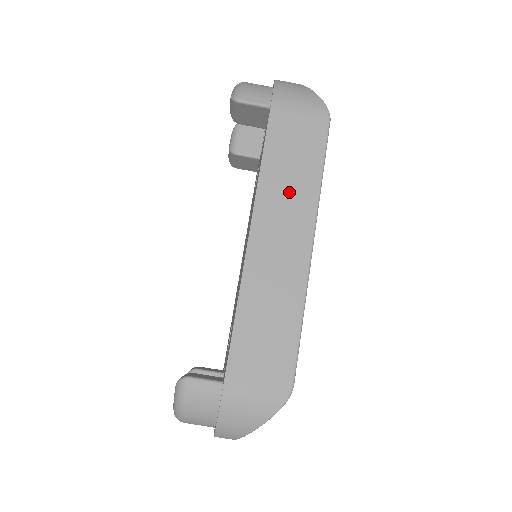
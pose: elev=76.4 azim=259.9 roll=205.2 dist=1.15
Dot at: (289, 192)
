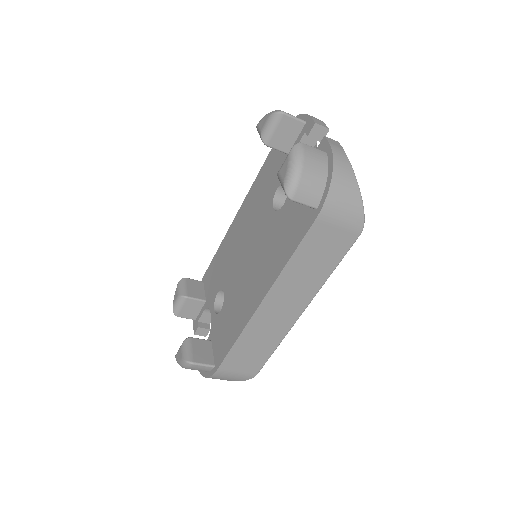
Dot at: (301, 282)
